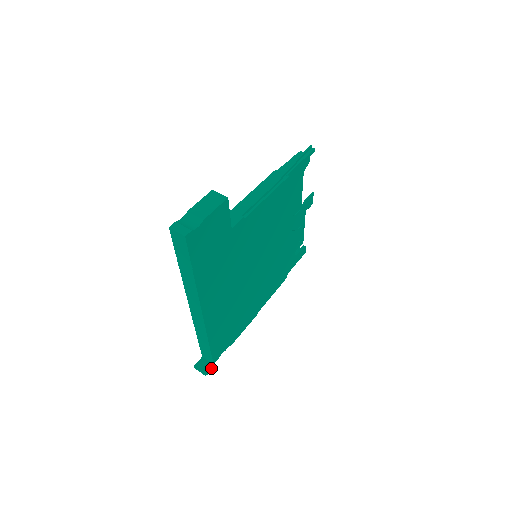
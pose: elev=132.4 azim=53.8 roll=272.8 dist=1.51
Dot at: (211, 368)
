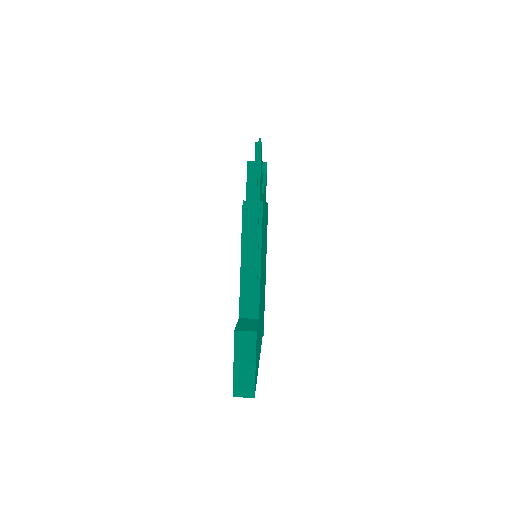
Dot at: occluded
